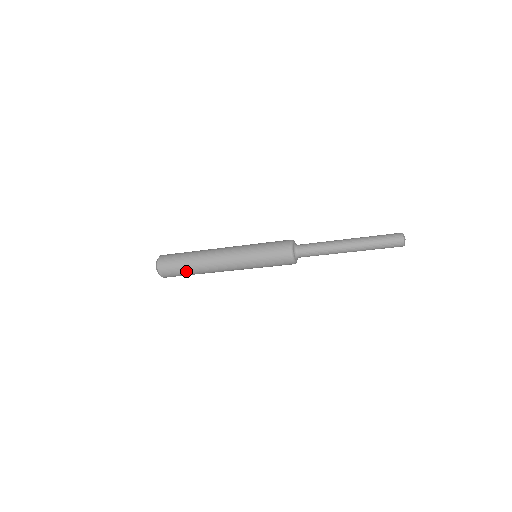
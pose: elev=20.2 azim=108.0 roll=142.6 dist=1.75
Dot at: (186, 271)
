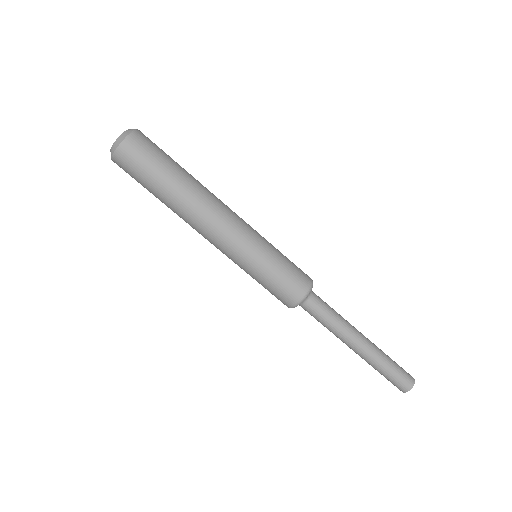
Dot at: (168, 173)
